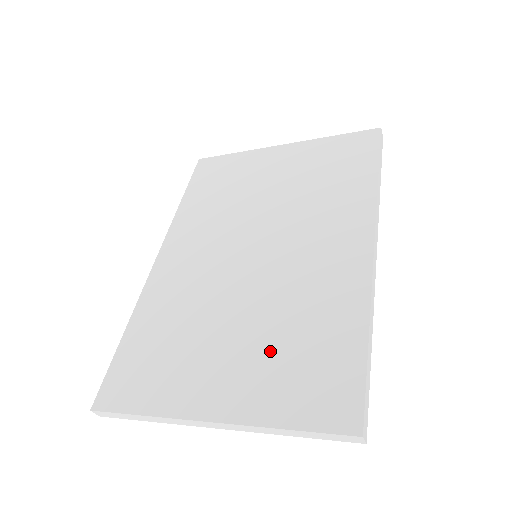
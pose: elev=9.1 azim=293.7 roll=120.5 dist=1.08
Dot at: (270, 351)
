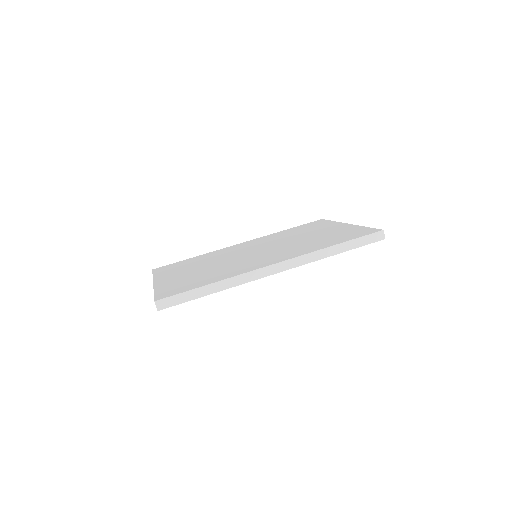
Dot at: (193, 276)
